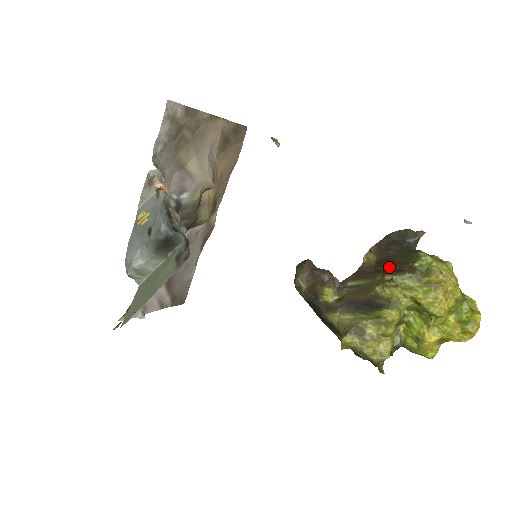
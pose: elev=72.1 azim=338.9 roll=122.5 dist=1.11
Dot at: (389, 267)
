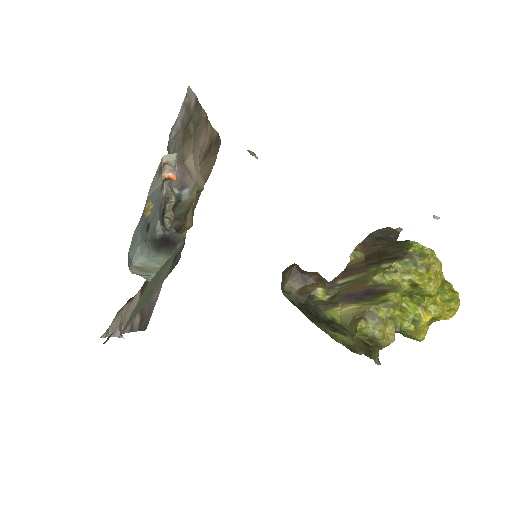
Dot at: (383, 258)
